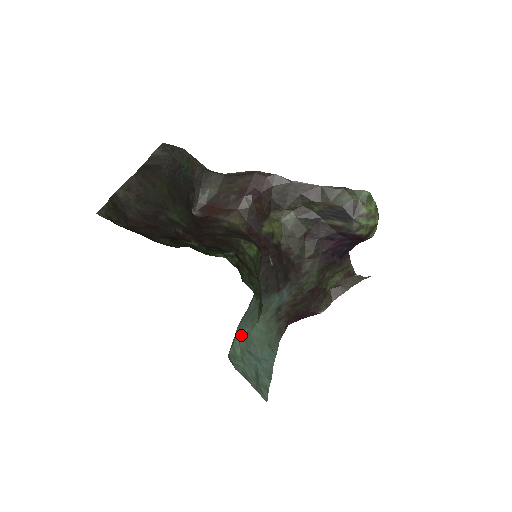
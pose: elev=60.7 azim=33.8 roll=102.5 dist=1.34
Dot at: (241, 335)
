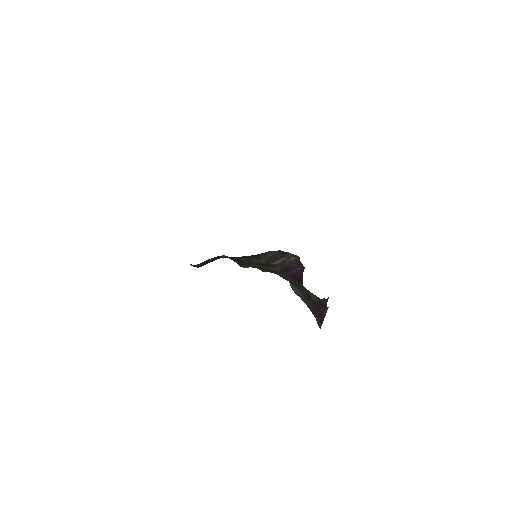
Dot at: occluded
